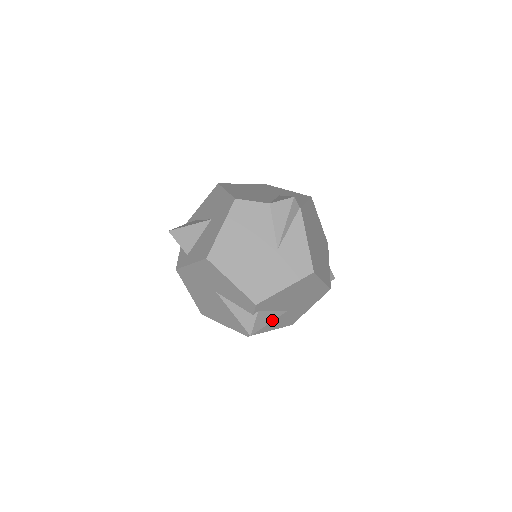
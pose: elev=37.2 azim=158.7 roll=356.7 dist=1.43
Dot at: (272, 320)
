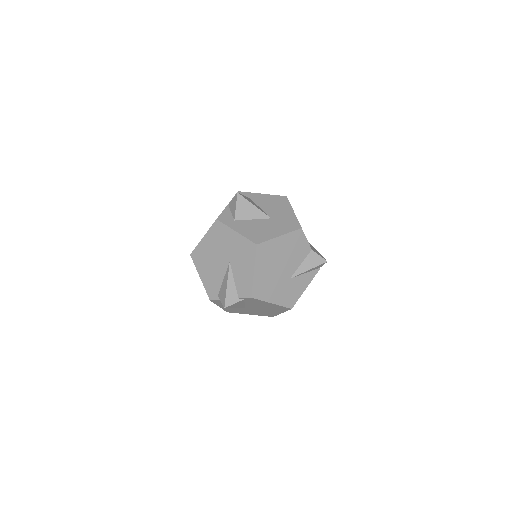
Dot at: (237, 307)
